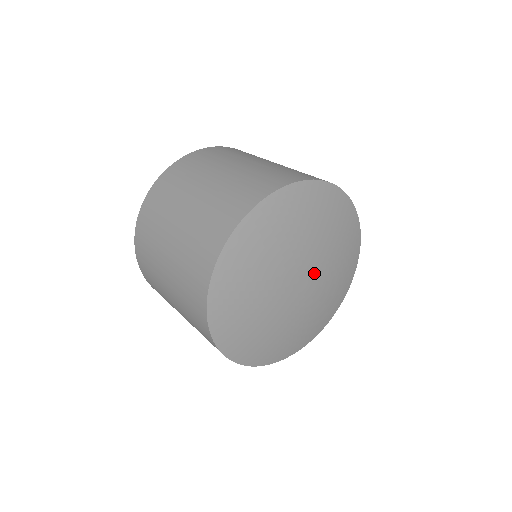
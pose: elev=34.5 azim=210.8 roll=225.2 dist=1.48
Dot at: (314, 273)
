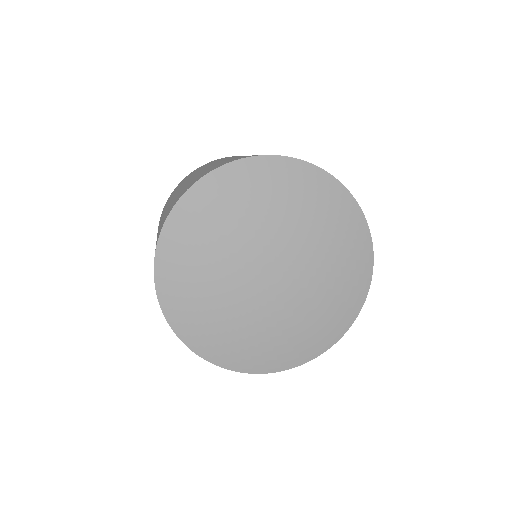
Dot at: (290, 281)
